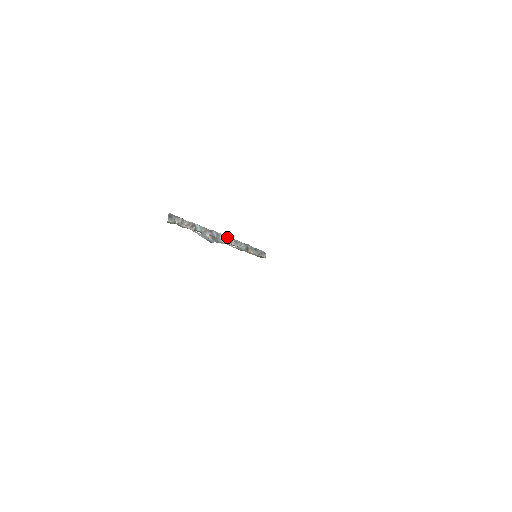
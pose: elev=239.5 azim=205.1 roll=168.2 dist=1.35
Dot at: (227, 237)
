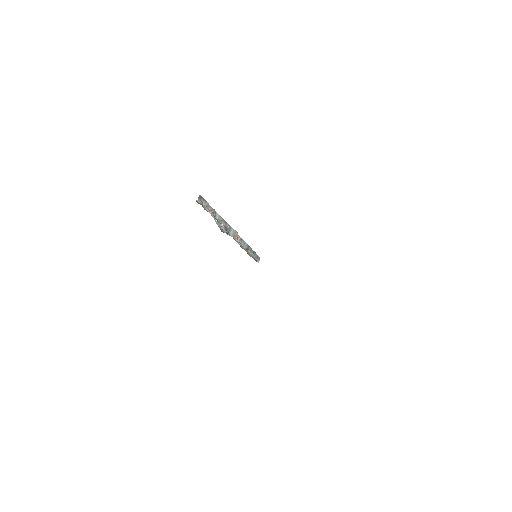
Dot at: (236, 233)
